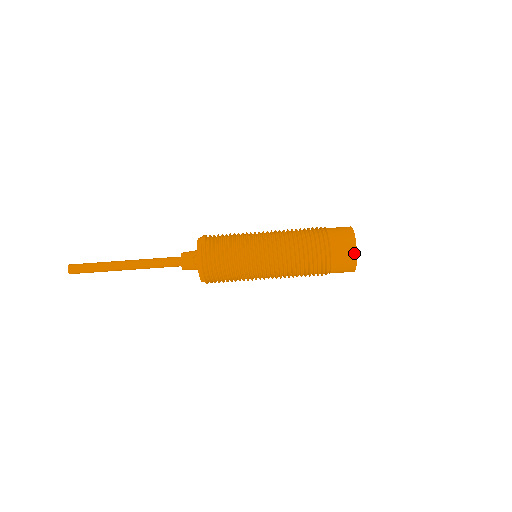
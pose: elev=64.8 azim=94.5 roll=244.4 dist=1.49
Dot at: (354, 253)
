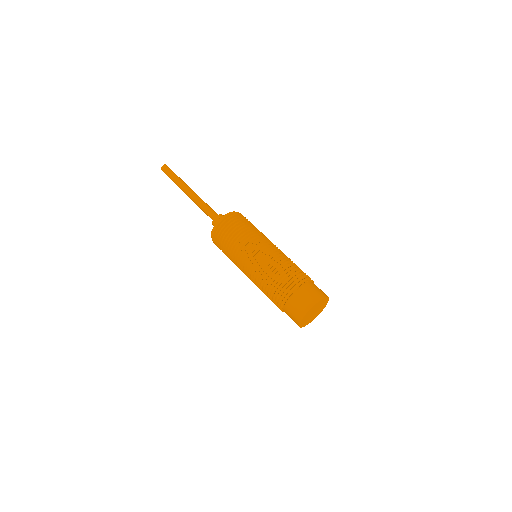
Dot at: (308, 308)
